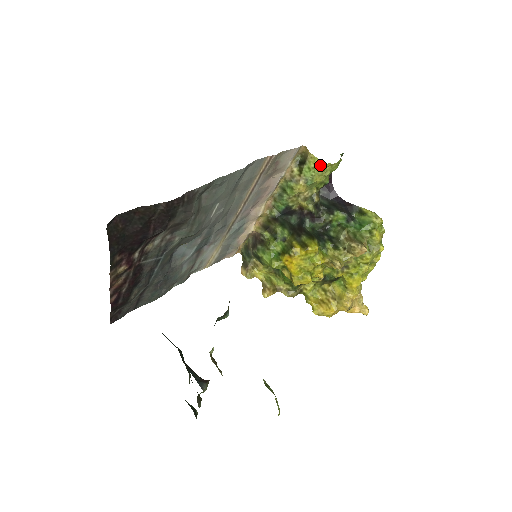
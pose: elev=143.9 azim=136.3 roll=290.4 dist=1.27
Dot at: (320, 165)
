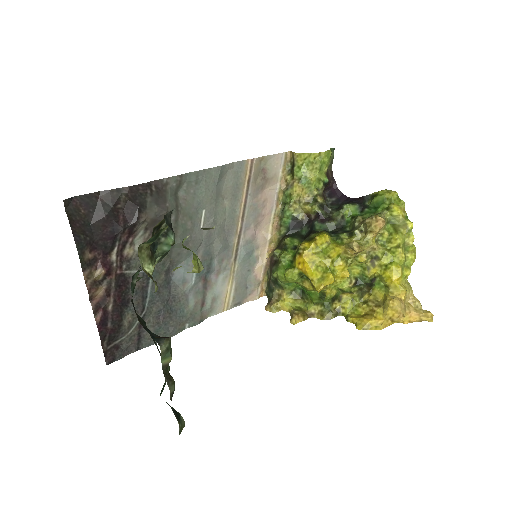
Dot at: (307, 158)
